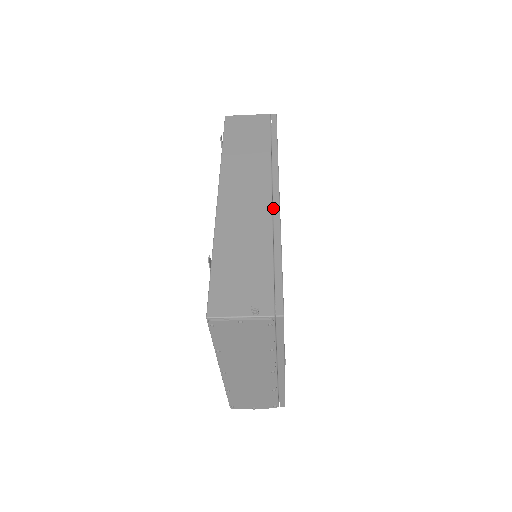
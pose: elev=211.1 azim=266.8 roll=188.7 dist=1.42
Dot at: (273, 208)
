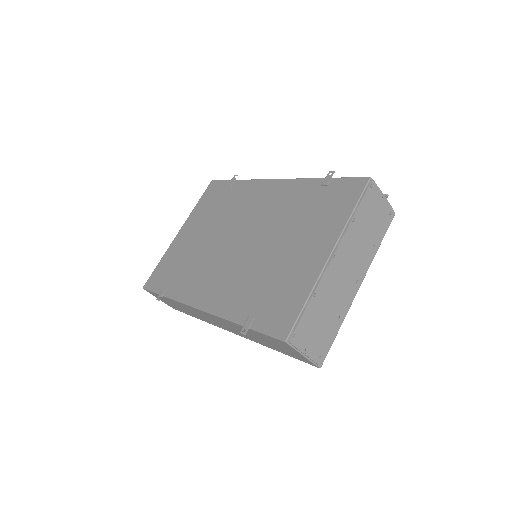
Dot at: occluded
